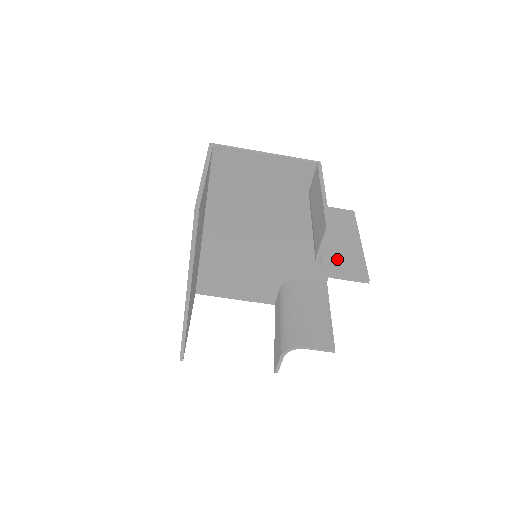
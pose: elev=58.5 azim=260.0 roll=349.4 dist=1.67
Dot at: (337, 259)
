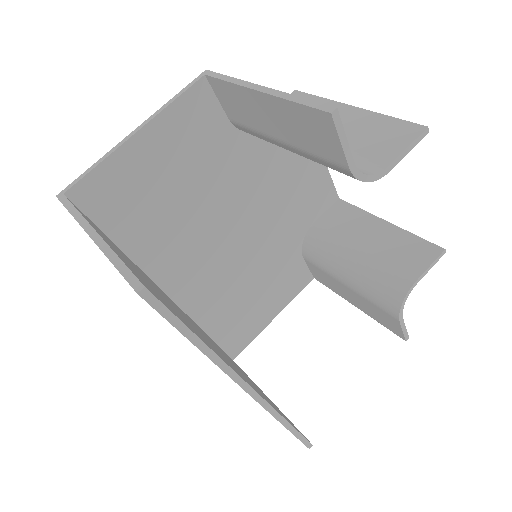
Dot at: (360, 149)
